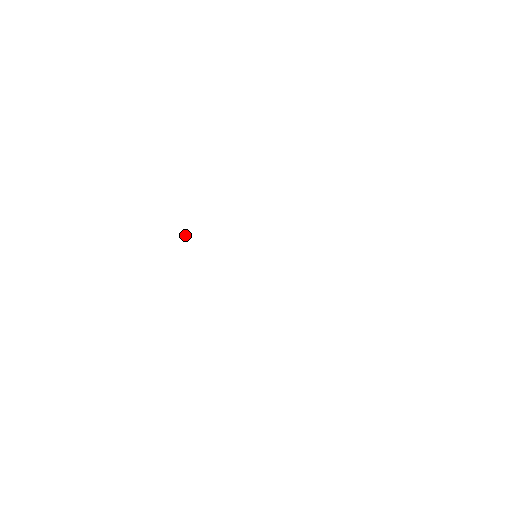
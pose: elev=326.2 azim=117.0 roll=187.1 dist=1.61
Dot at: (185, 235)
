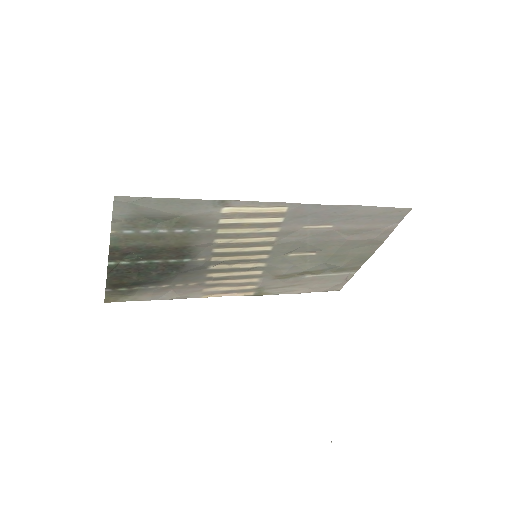
Dot at: (138, 257)
